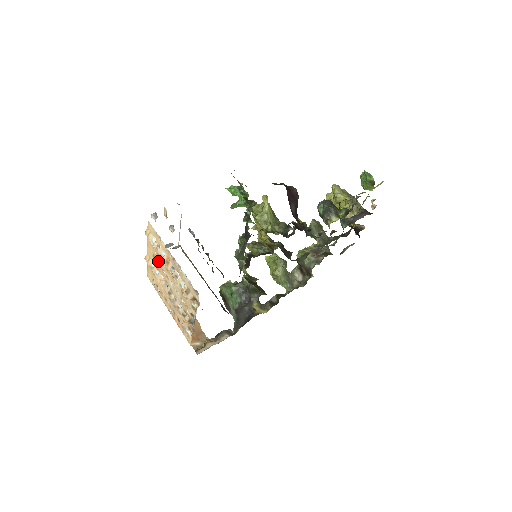
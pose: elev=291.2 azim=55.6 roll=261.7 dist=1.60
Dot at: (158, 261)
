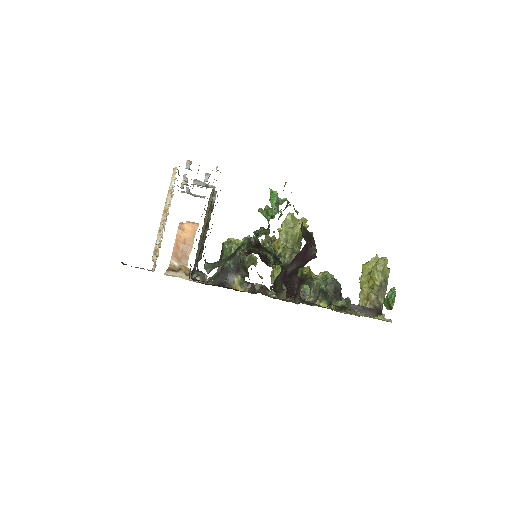
Dot at: occluded
